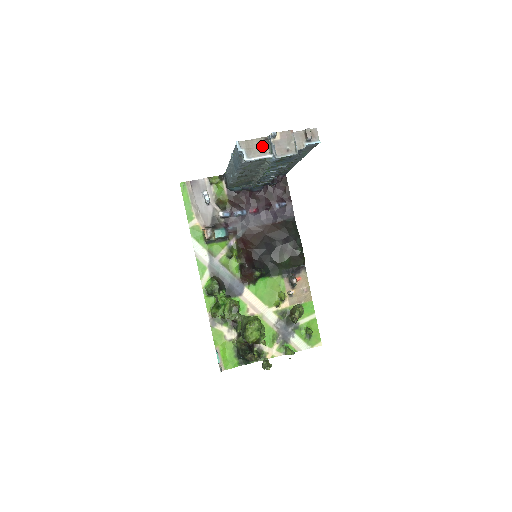
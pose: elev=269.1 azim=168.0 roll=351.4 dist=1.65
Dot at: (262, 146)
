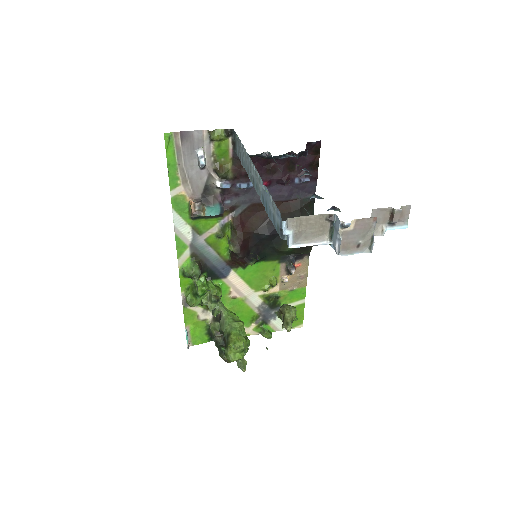
Dot at: (321, 227)
